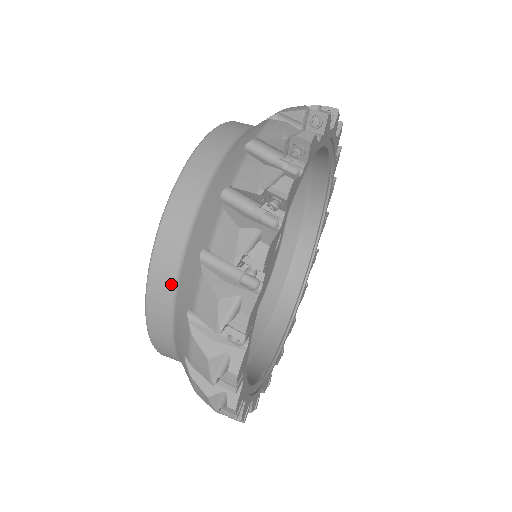
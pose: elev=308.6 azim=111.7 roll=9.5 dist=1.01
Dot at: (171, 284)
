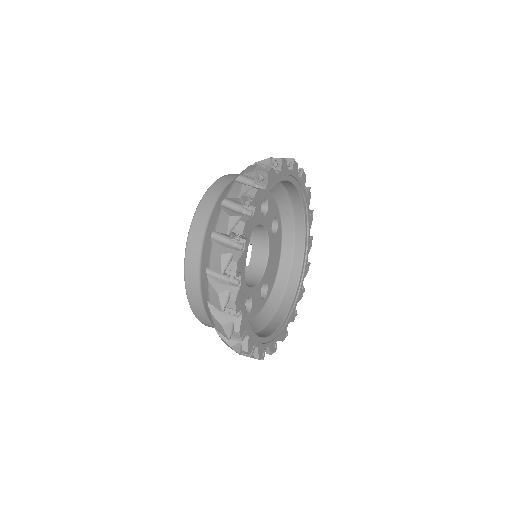
Dot at: (203, 310)
